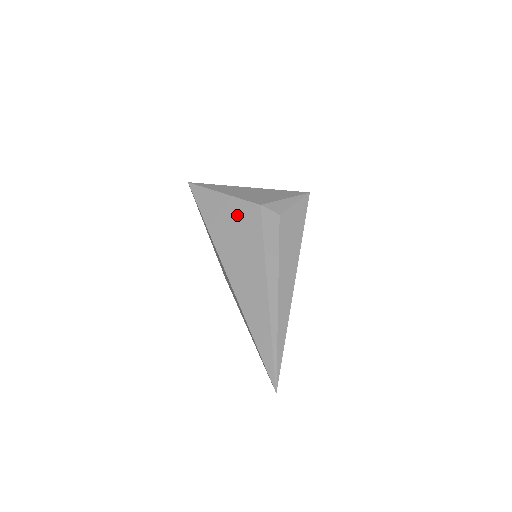
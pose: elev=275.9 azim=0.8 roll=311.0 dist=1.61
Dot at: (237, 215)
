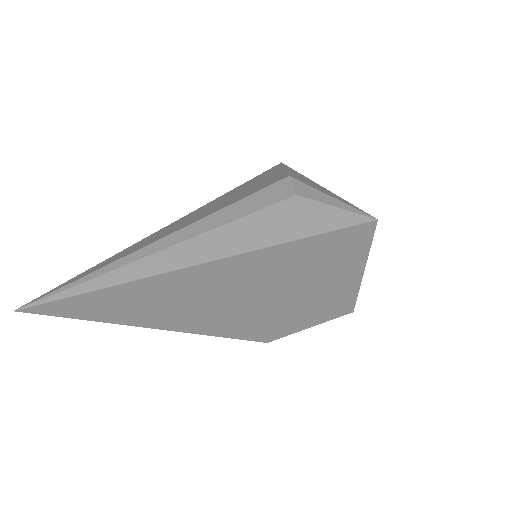
Dot at: (264, 181)
